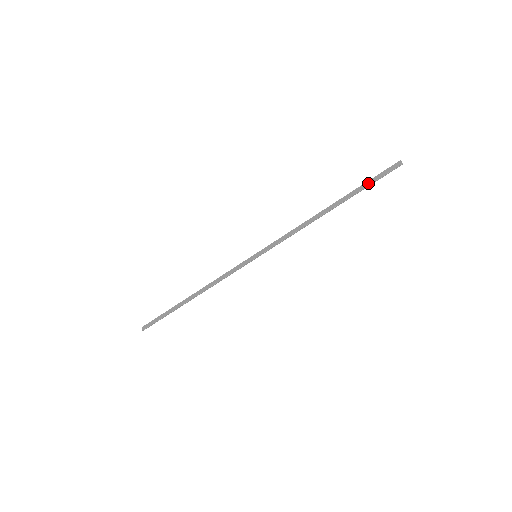
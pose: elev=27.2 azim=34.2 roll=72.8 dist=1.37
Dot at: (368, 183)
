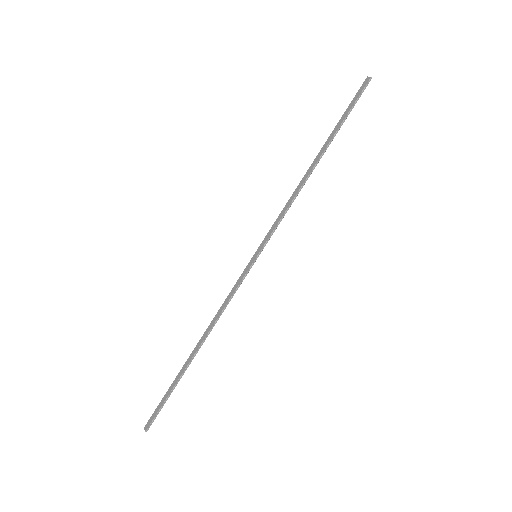
Dot at: (345, 114)
